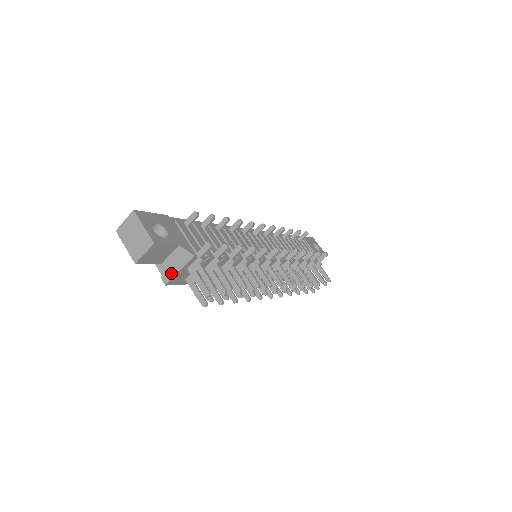
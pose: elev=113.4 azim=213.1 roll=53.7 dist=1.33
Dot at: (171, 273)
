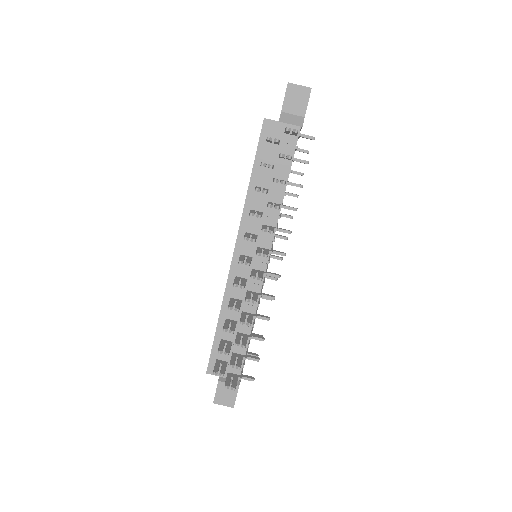
Dot at: (275, 121)
